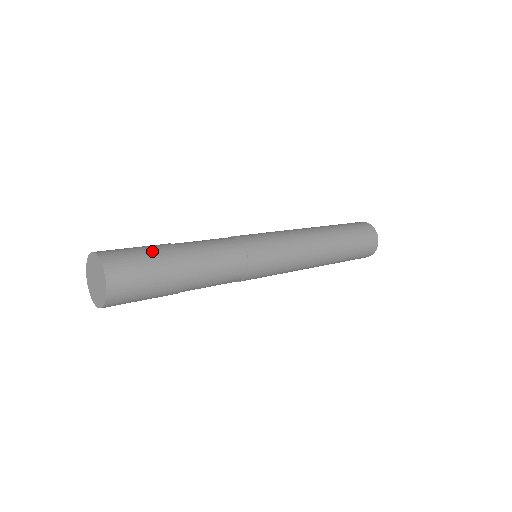
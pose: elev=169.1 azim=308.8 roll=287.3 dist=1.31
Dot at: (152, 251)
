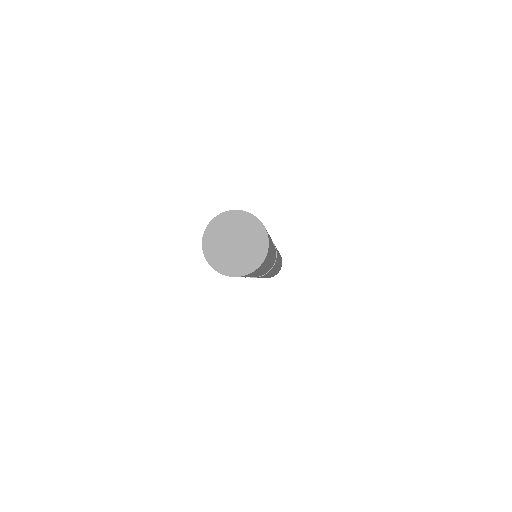
Dot at: occluded
